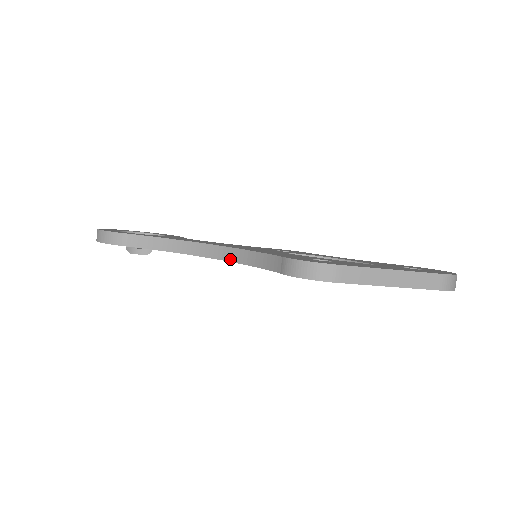
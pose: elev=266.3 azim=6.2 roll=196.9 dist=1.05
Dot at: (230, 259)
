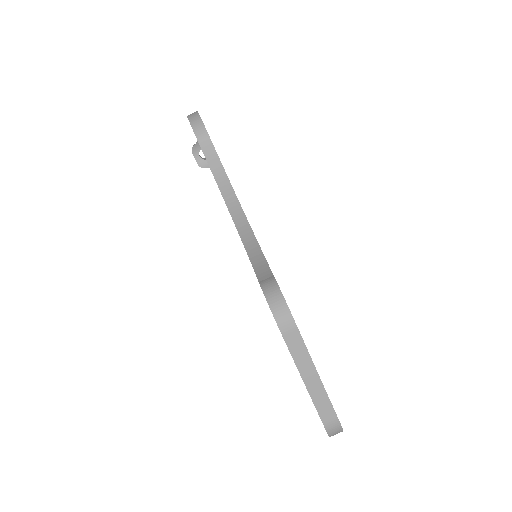
Dot at: (242, 235)
